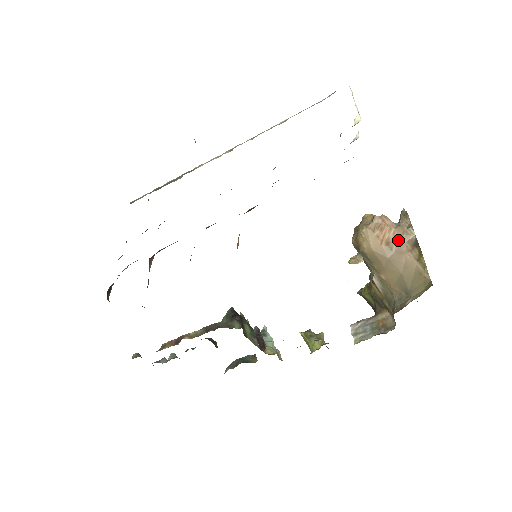
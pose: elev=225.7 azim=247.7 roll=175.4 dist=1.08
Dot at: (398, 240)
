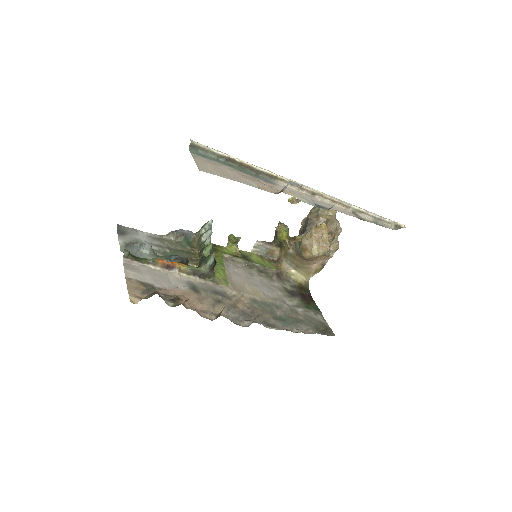
Dot at: (320, 259)
